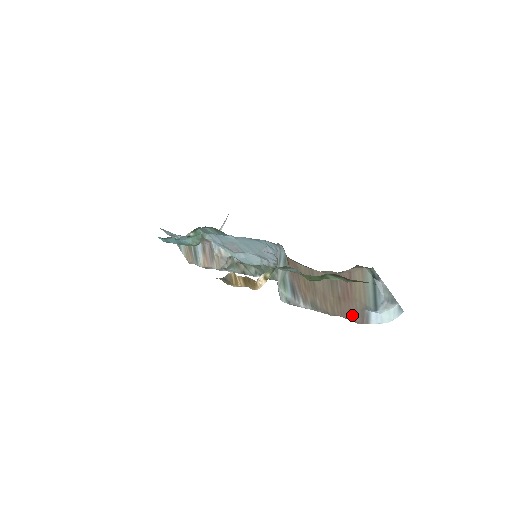
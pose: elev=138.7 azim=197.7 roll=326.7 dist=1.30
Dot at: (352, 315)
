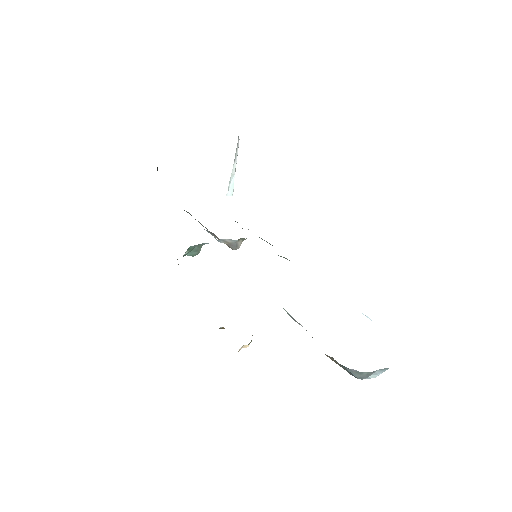
Dot at: occluded
